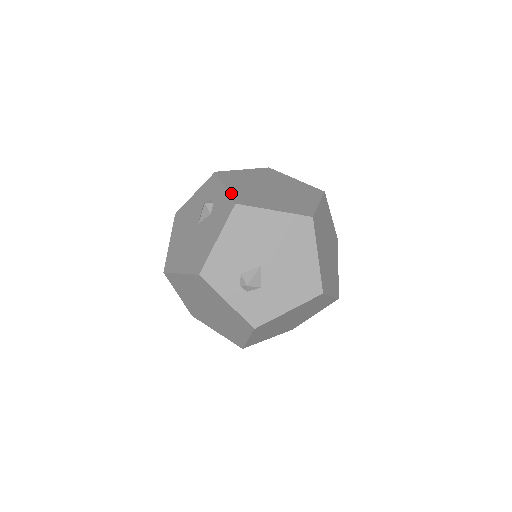
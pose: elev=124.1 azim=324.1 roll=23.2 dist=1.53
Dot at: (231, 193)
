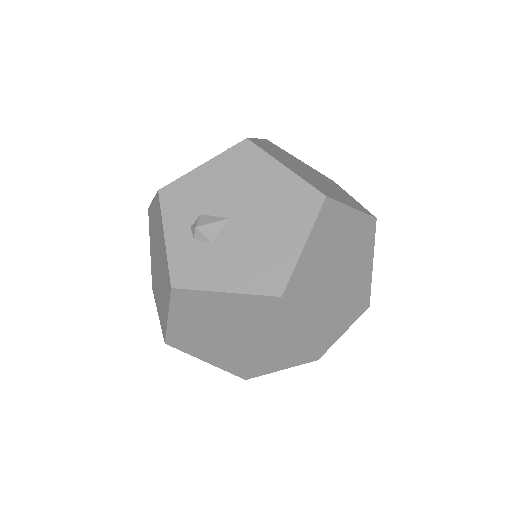
Dot at: (256, 139)
